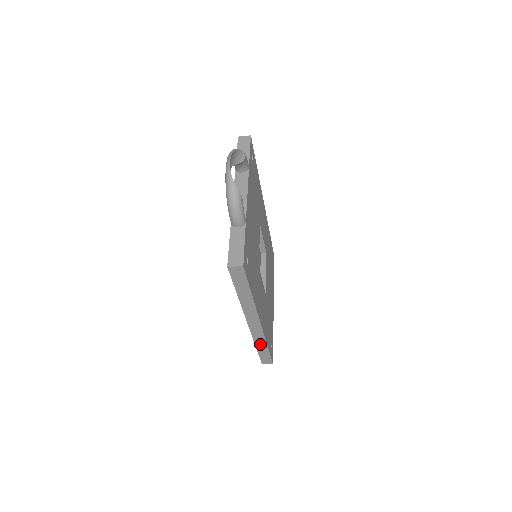
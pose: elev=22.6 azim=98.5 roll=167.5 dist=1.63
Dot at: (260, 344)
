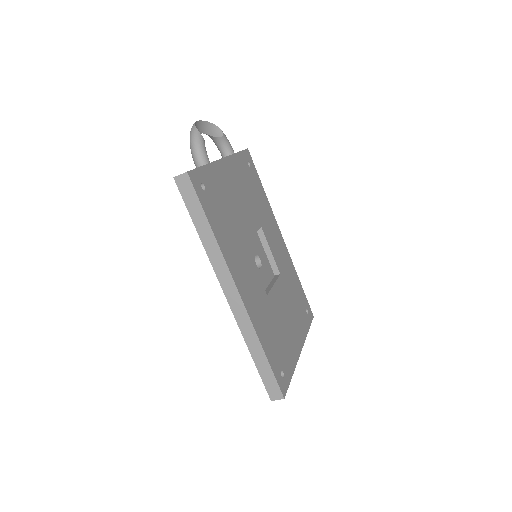
Dot at: (252, 343)
